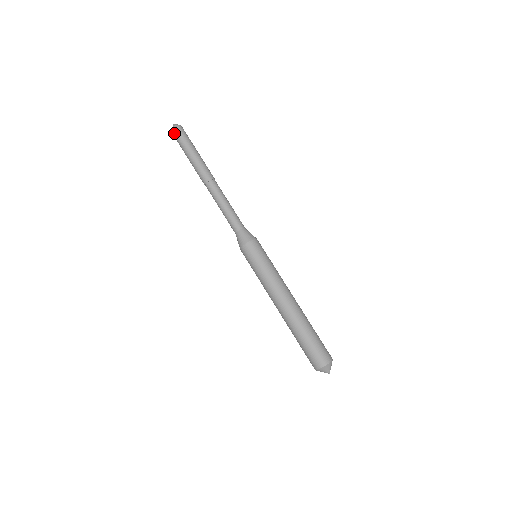
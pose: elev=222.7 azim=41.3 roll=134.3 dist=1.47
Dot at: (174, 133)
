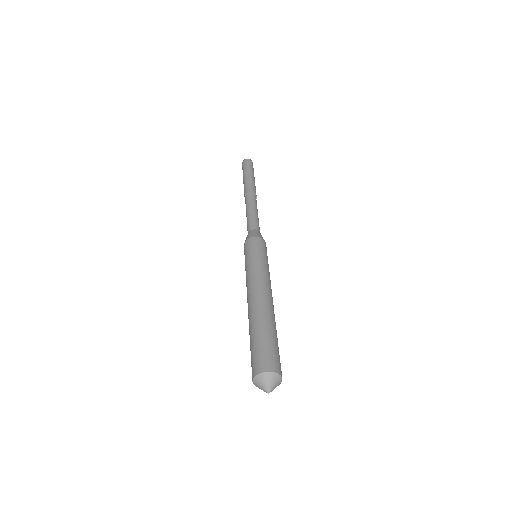
Dot at: (242, 164)
